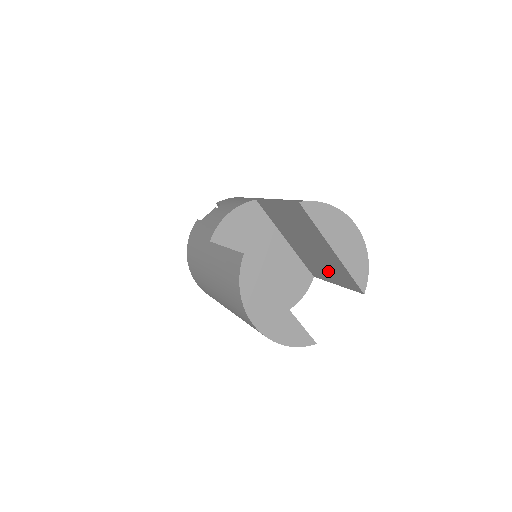
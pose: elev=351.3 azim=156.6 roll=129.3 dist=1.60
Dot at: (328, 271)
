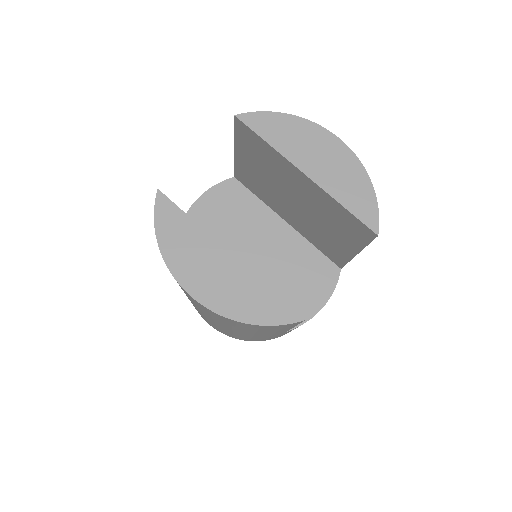
Dot at: (334, 234)
